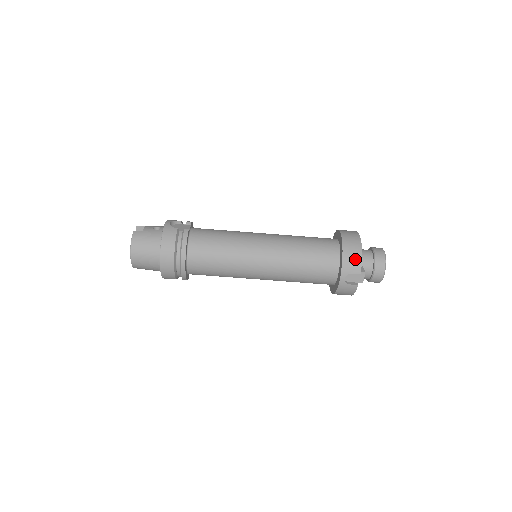
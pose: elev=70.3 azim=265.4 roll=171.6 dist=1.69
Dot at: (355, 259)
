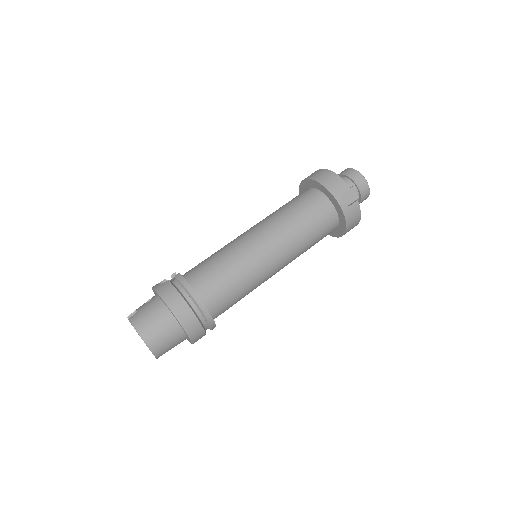
Dot at: (336, 181)
